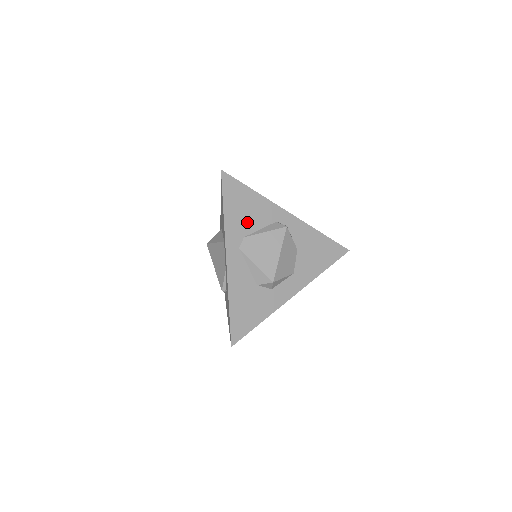
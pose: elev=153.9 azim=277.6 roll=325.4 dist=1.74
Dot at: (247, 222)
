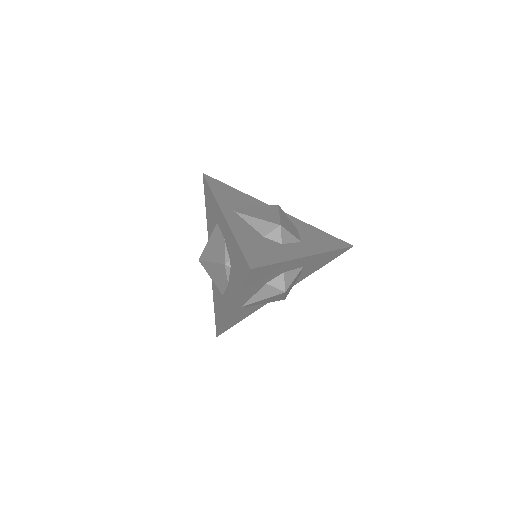
Dot at: (237, 202)
